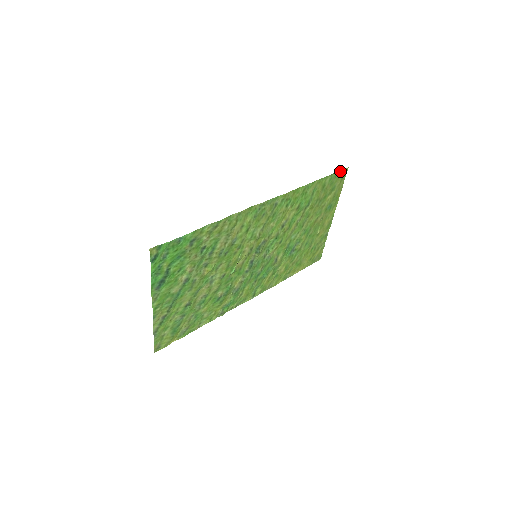
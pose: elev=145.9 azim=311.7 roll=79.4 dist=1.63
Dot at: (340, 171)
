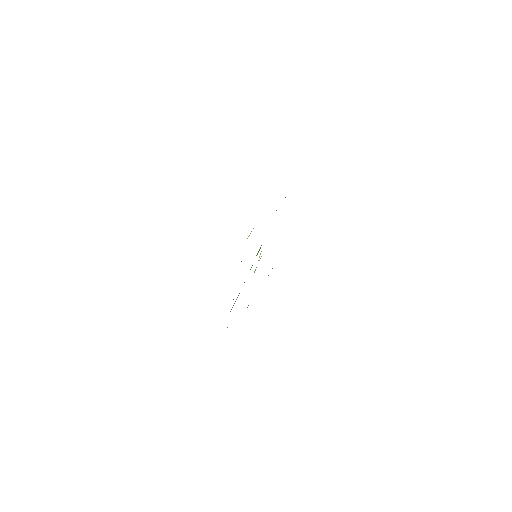
Dot at: occluded
